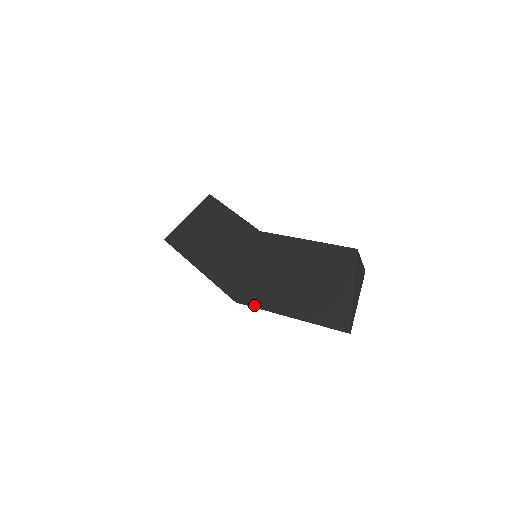
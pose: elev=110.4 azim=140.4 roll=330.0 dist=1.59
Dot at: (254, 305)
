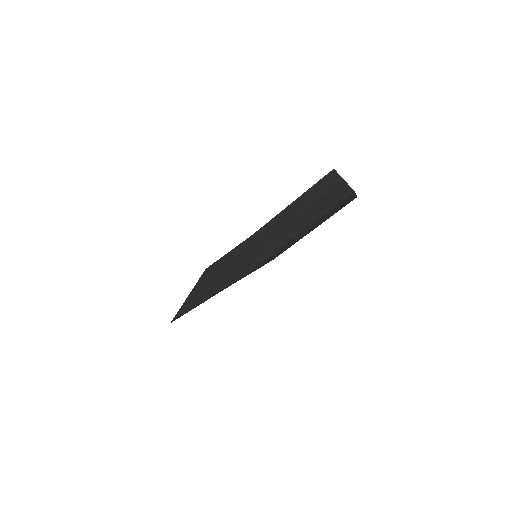
Dot at: (261, 262)
